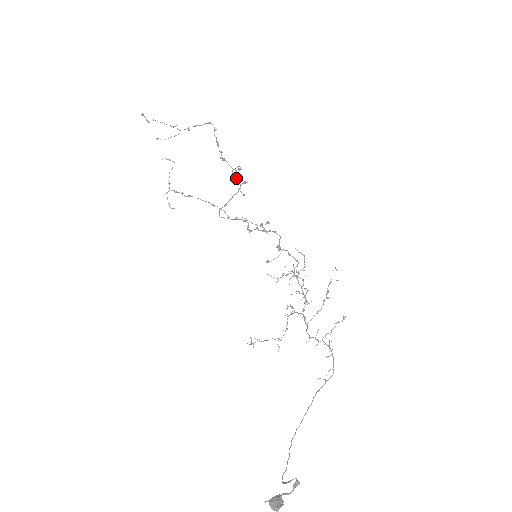
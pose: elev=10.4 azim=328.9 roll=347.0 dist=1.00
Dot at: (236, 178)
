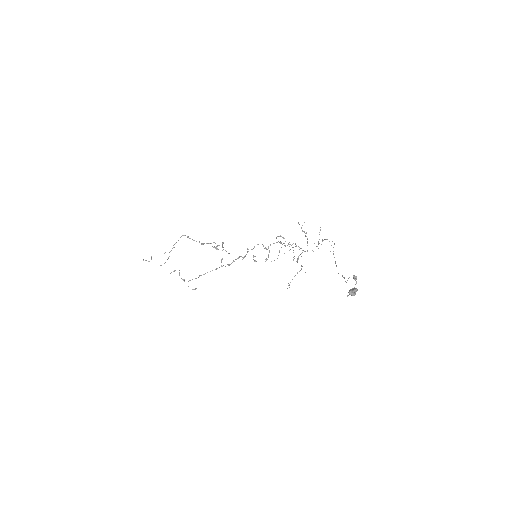
Dot at: (217, 245)
